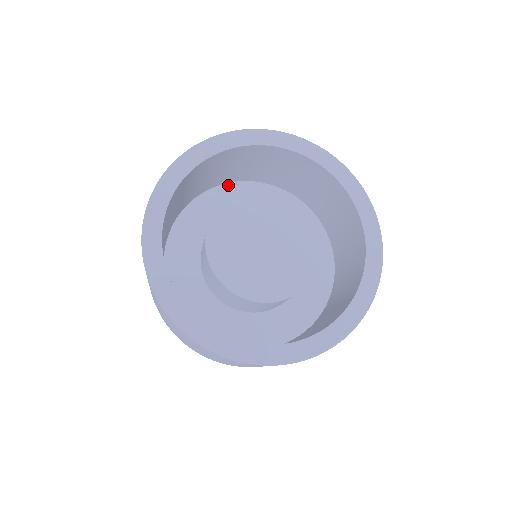
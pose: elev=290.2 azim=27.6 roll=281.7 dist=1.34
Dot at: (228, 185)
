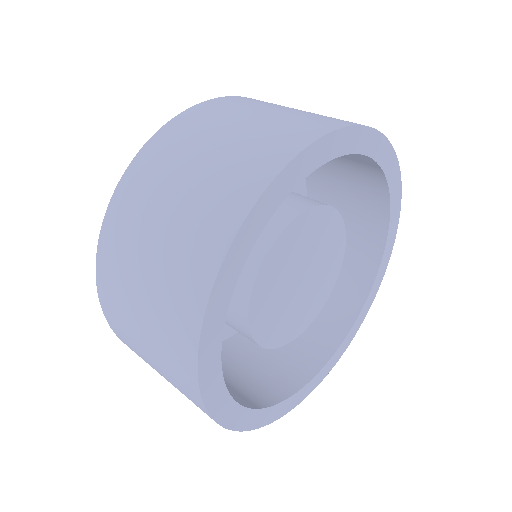
Dot at: occluded
